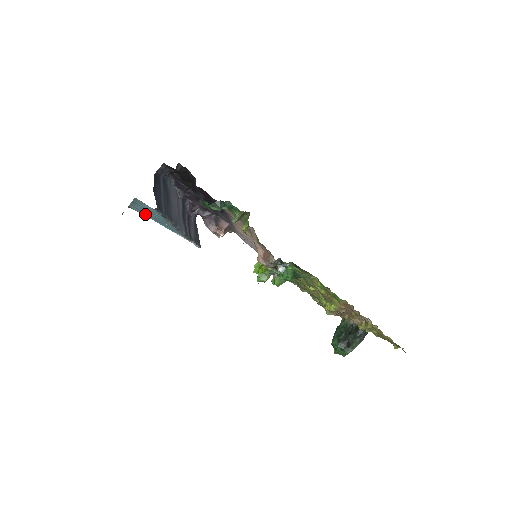
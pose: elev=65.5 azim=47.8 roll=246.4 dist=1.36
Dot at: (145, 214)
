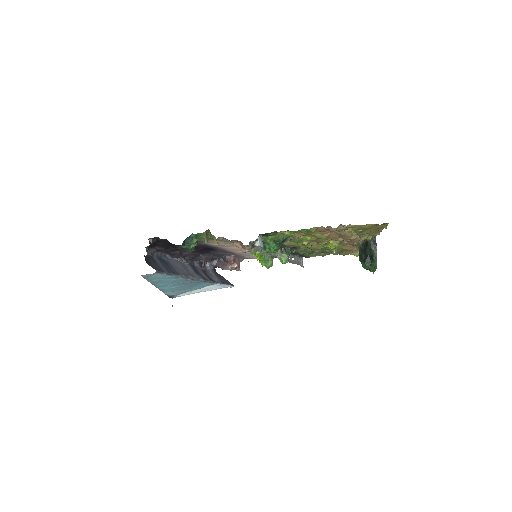
Dot at: (176, 291)
